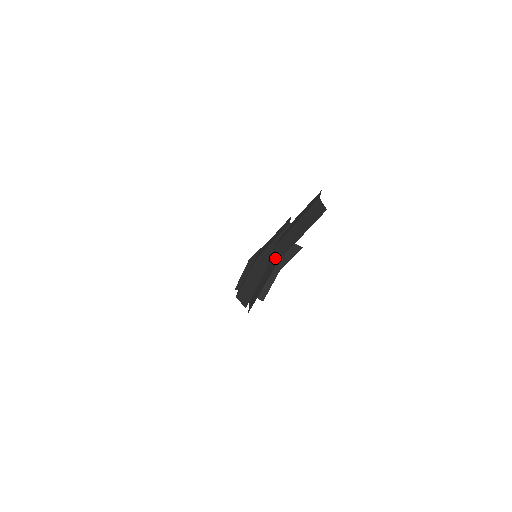
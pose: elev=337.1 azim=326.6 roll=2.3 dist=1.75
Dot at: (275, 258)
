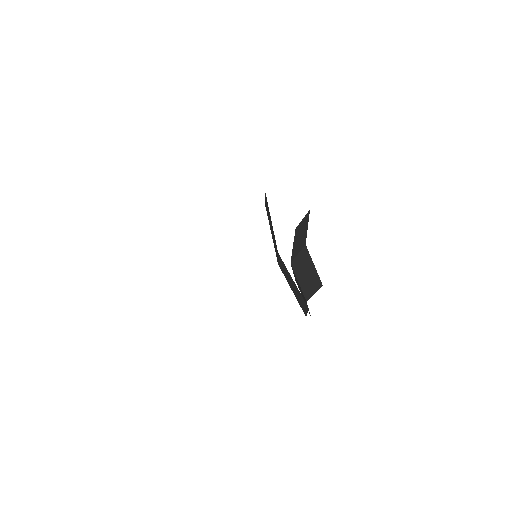
Dot at: occluded
